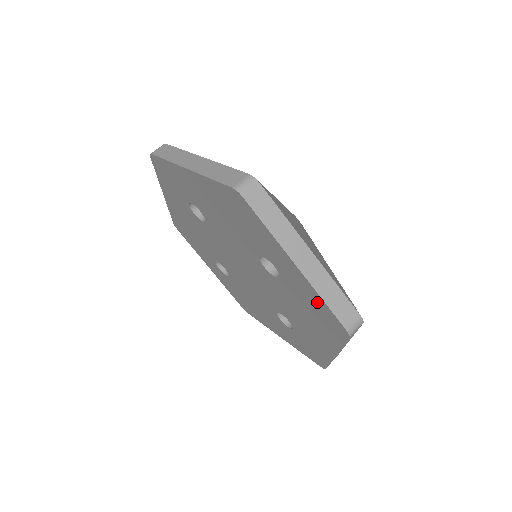
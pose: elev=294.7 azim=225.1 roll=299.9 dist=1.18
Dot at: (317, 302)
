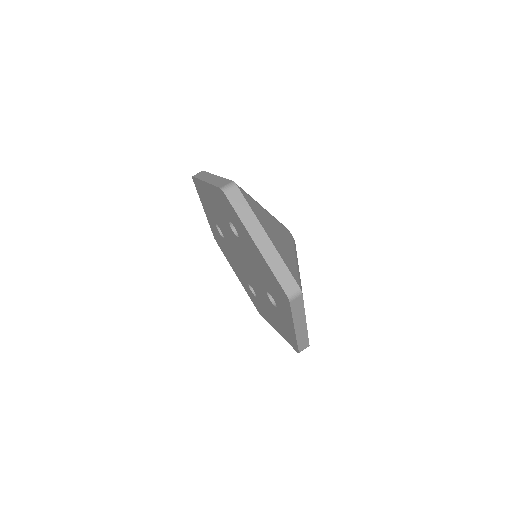
Dot at: (292, 336)
